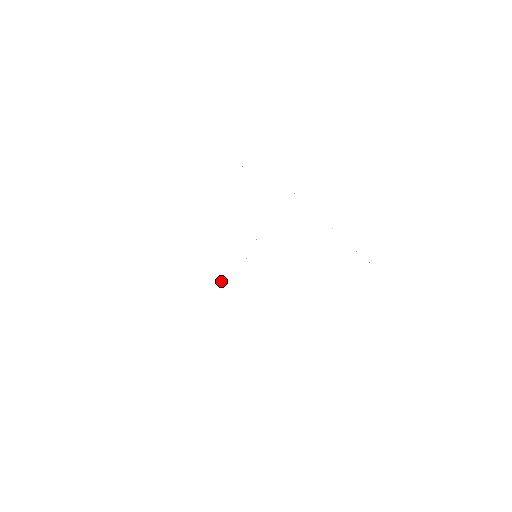
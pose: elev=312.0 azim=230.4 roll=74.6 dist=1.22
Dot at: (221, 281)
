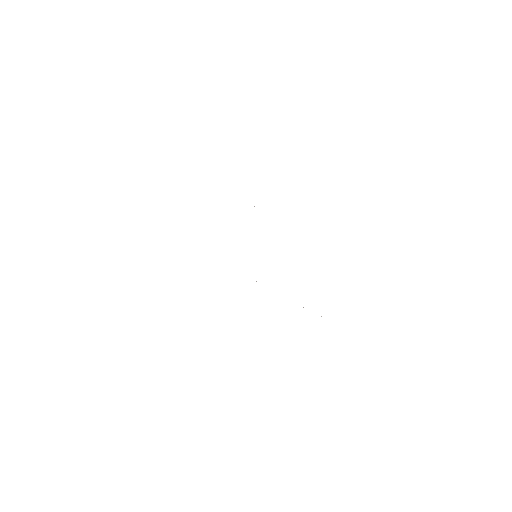
Dot at: occluded
